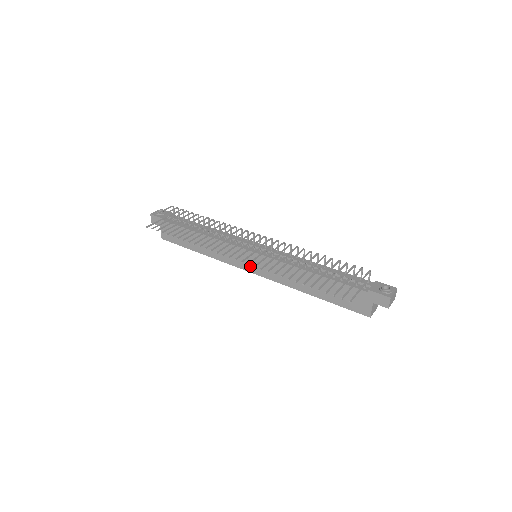
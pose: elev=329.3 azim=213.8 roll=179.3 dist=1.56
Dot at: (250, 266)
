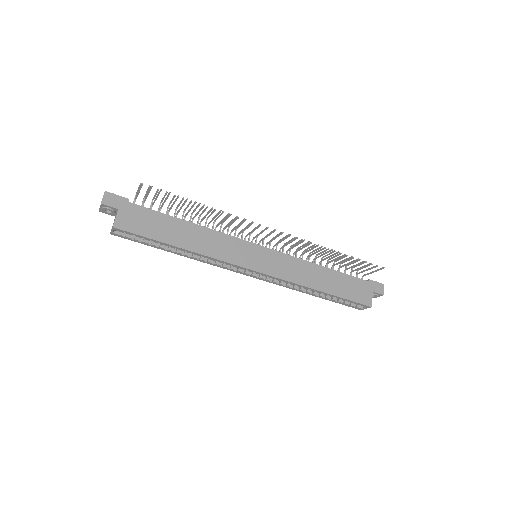
Dot at: (255, 263)
